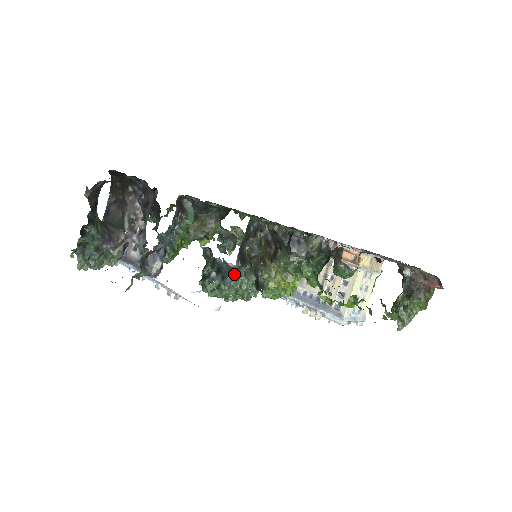
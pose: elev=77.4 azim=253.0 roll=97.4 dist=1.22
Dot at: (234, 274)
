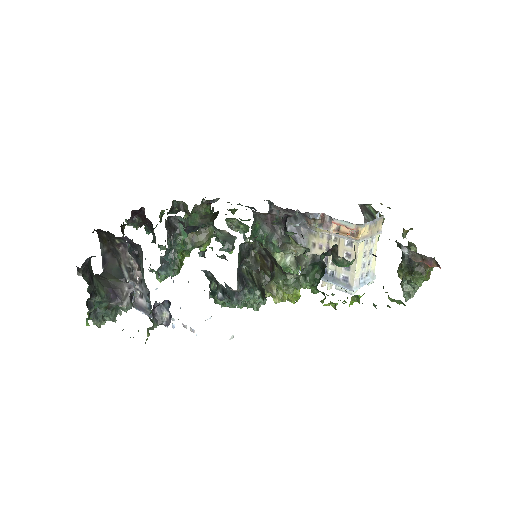
Dot at: (239, 296)
